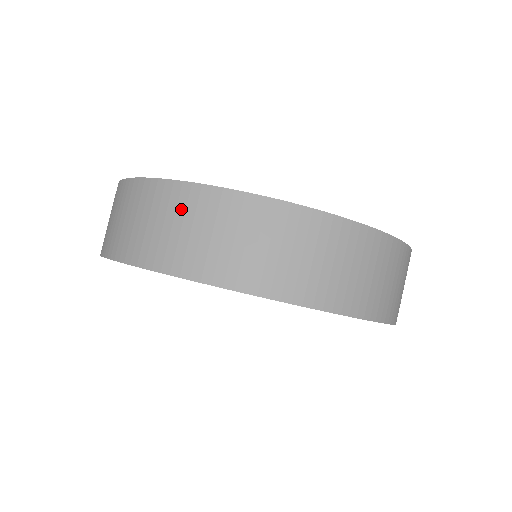
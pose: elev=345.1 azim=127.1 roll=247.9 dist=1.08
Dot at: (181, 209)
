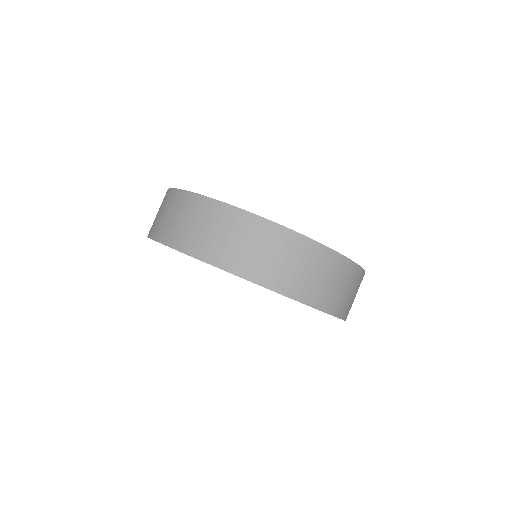
Dot at: (224, 222)
